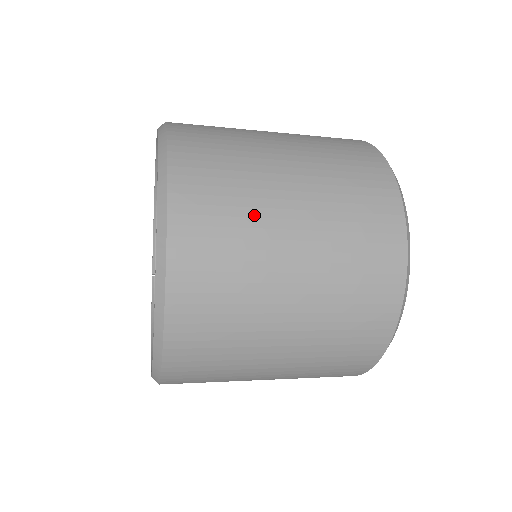
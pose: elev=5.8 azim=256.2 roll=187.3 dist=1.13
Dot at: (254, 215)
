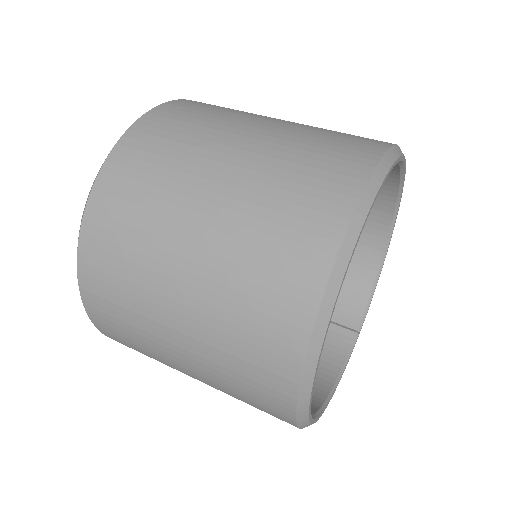
Dot at: (186, 160)
